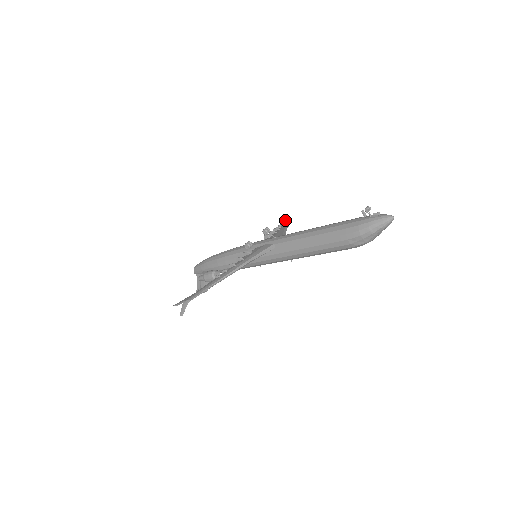
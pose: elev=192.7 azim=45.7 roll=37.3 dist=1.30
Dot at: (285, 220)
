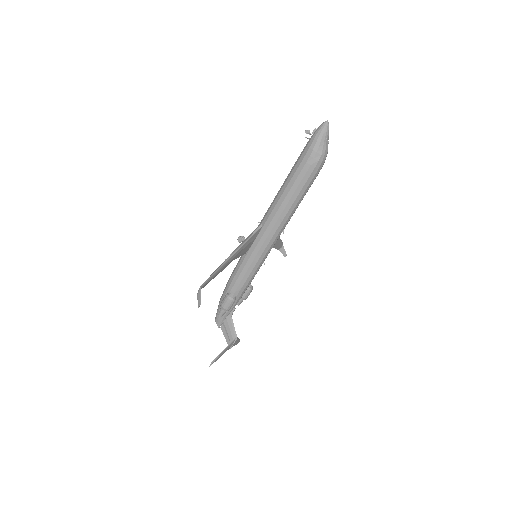
Dot at: (279, 247)
